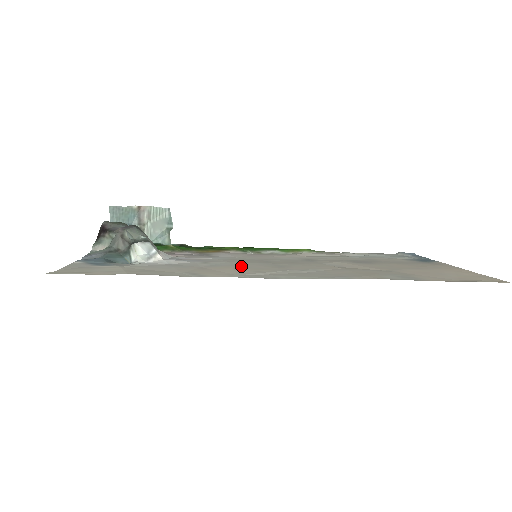
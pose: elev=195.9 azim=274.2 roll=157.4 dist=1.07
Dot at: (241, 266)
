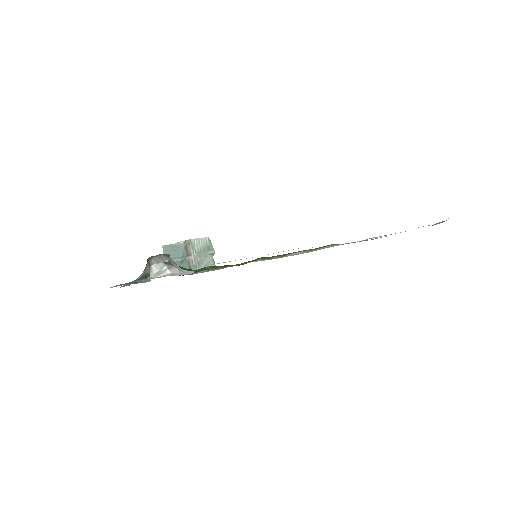
Dot at: occluded
